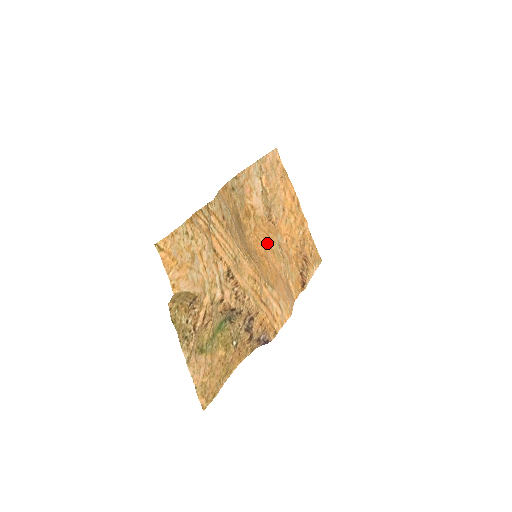
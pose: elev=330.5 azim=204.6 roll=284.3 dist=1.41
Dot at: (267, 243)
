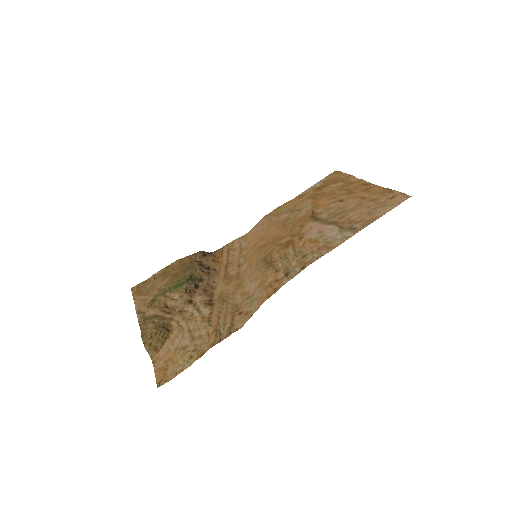
Dot at: (284, 229)
